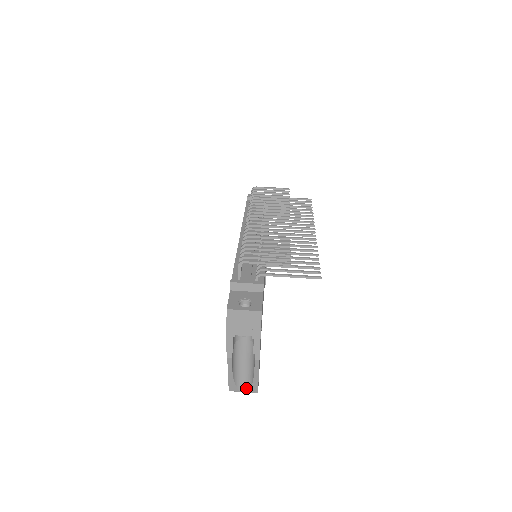
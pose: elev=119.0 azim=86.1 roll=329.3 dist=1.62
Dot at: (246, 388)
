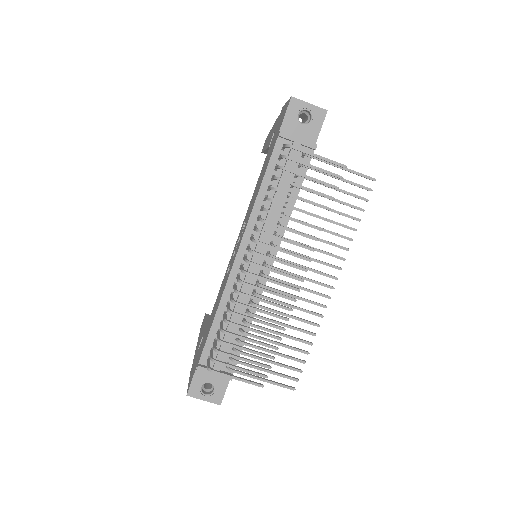
Dot at: occluded
